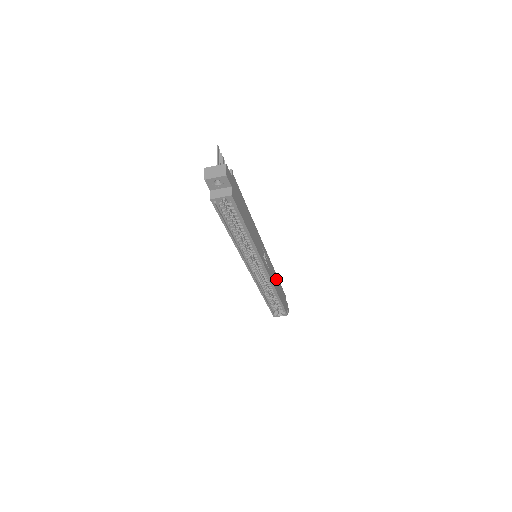
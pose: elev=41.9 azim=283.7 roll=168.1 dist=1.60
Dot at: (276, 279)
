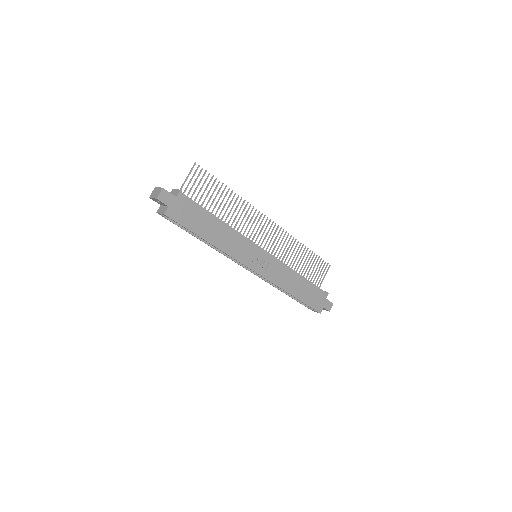
Dot at: (294, 279)
